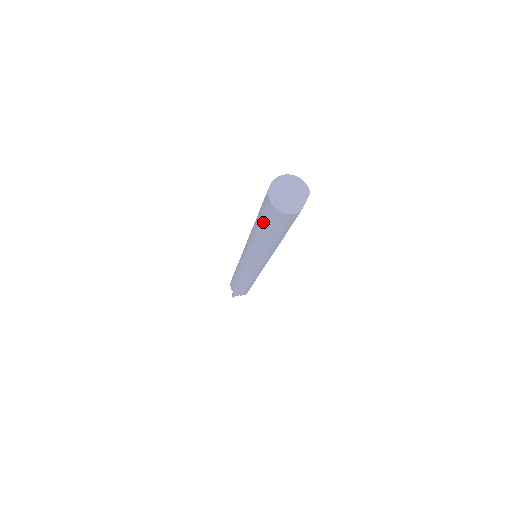
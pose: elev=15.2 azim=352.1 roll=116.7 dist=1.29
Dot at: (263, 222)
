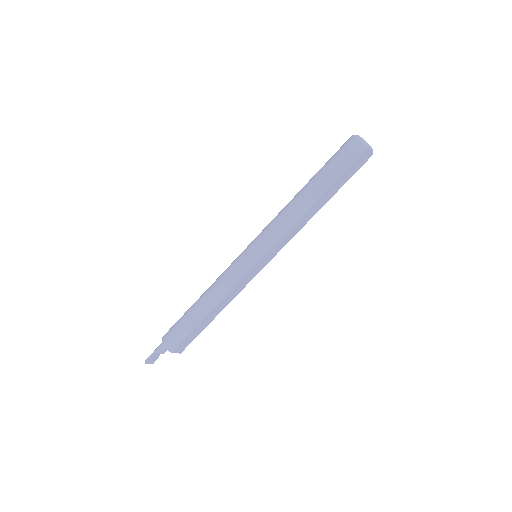
Dot at: (327, 163)
